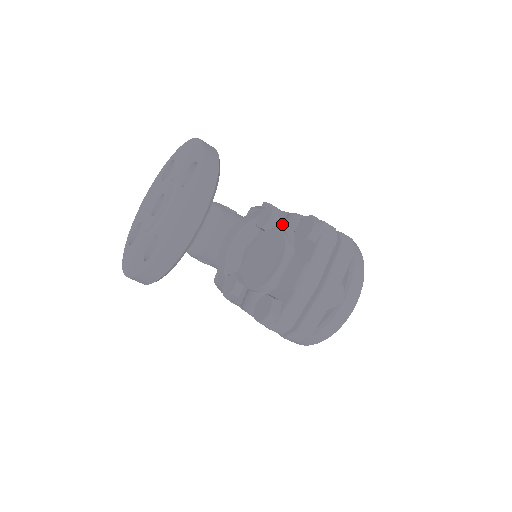
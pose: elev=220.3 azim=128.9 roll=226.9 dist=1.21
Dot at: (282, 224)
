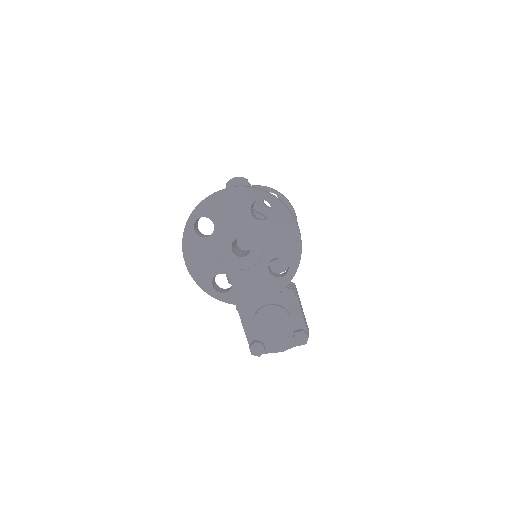
Dot at: (292, 310)
